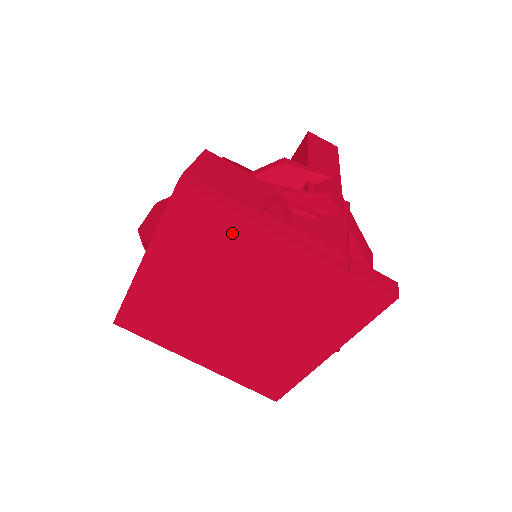
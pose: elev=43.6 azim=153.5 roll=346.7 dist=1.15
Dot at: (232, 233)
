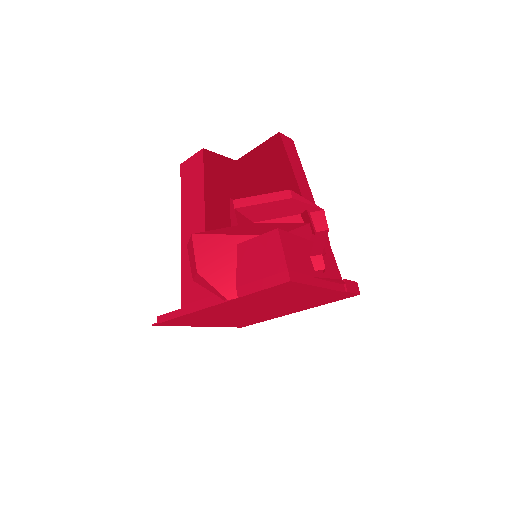
Dot at: (298, 291)
